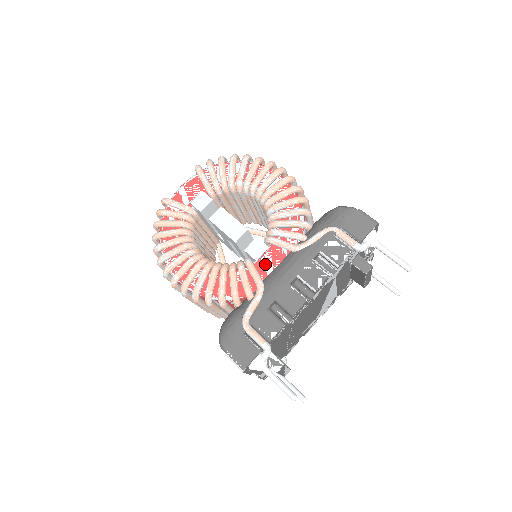
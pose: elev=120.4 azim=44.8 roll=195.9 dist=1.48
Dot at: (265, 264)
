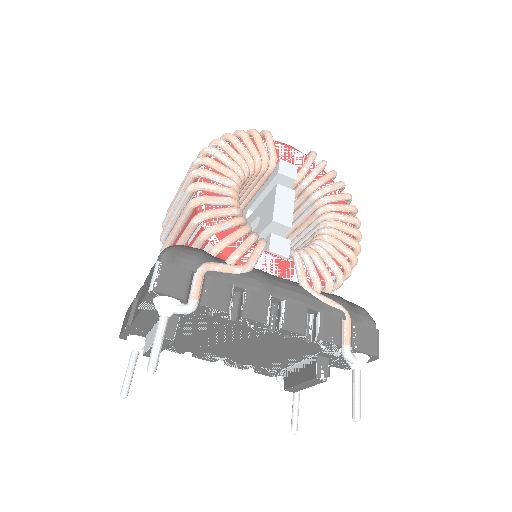
Dot at: (270, 262)
